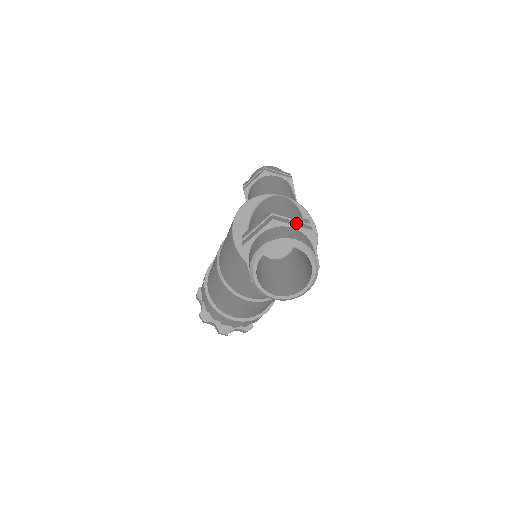
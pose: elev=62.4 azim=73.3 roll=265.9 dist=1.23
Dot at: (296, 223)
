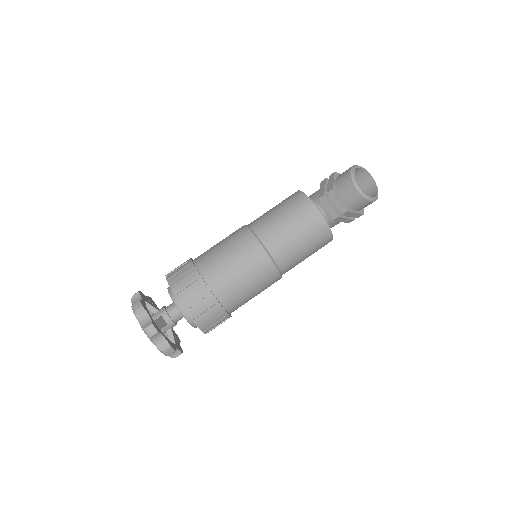
Dot at: occluded
